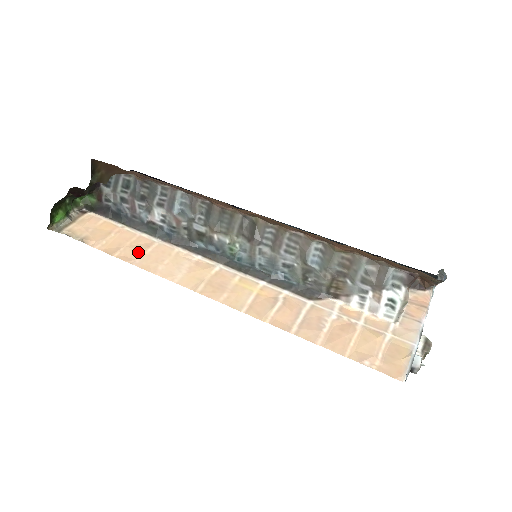
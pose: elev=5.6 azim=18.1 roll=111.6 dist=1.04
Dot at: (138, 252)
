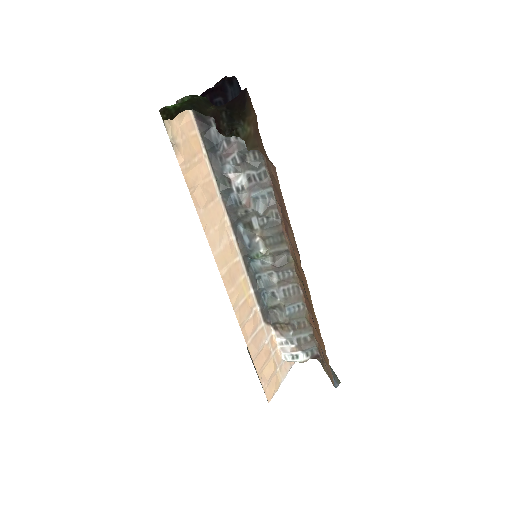
Dot at: (205, 201)
